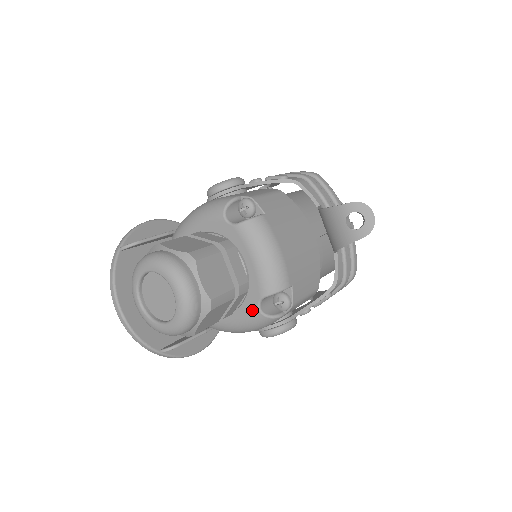
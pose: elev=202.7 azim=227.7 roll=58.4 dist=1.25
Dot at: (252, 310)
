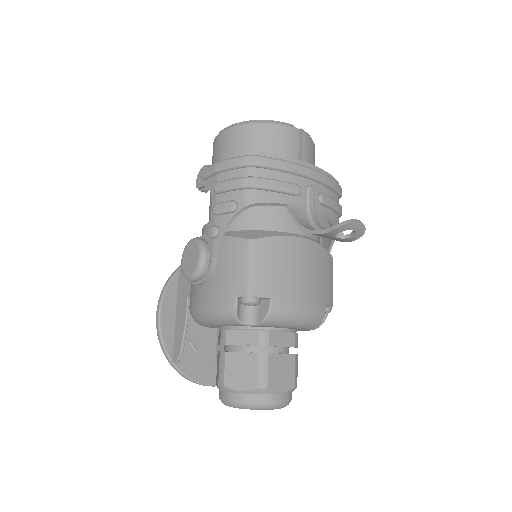
Dot at: occluded
